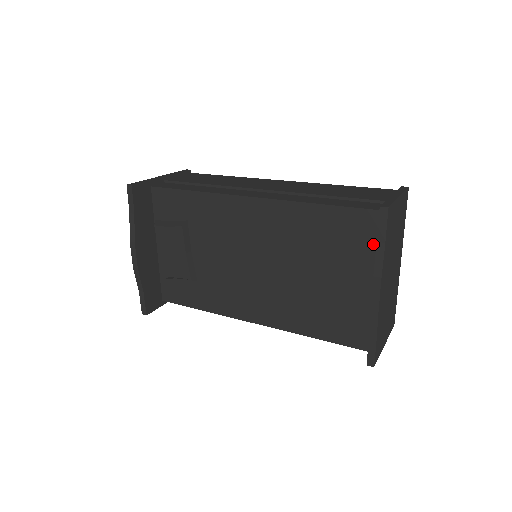
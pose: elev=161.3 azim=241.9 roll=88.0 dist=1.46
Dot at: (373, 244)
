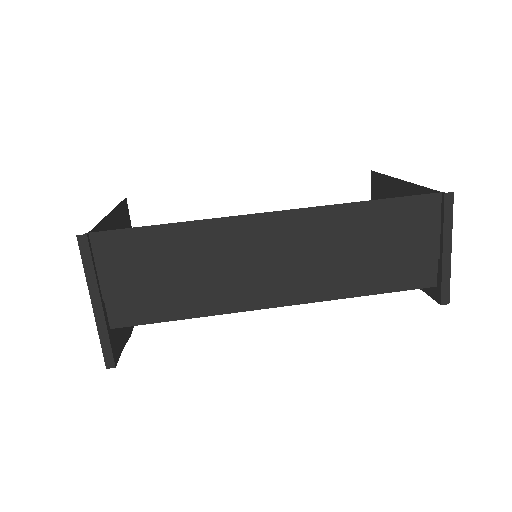
Dot at: occluded
